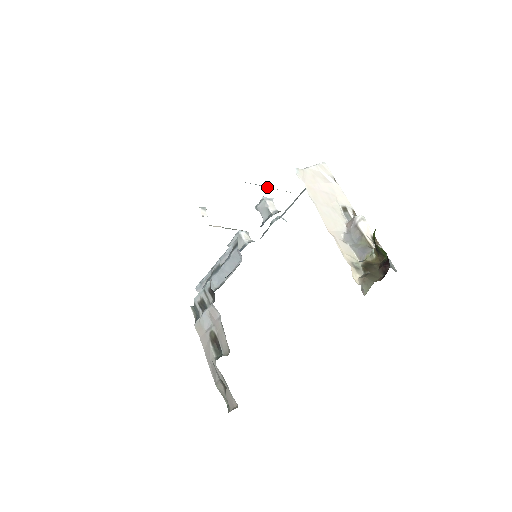
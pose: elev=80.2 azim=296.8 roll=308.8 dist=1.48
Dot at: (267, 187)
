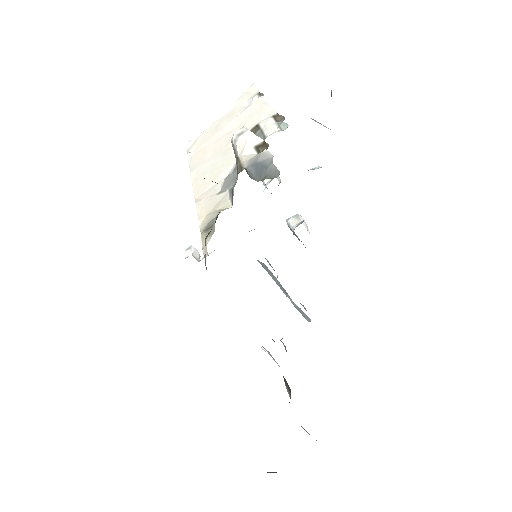
Dot at: occluded
